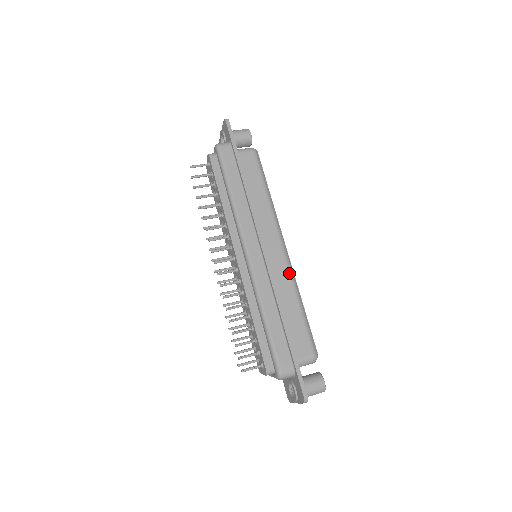
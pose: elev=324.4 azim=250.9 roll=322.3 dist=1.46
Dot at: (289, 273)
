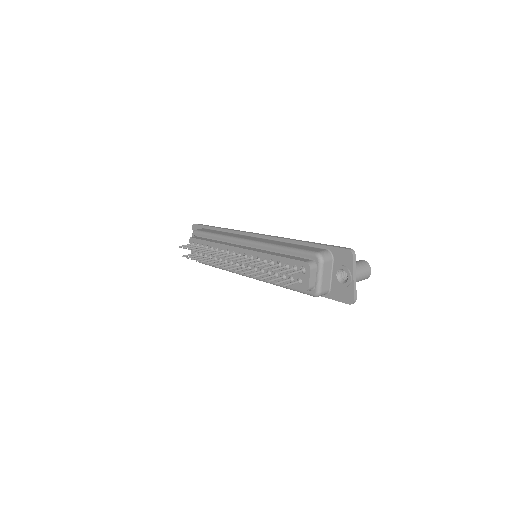
Dot at: occluded
